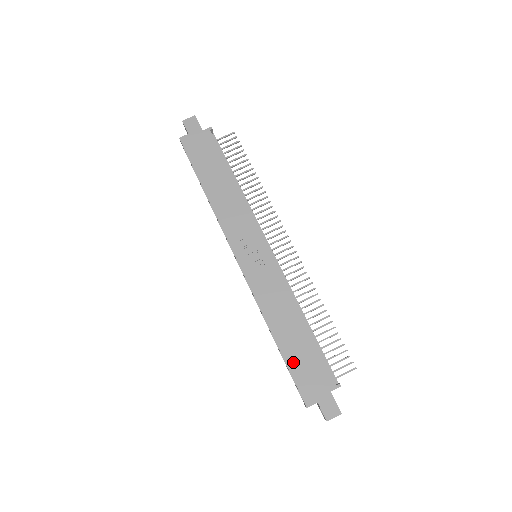
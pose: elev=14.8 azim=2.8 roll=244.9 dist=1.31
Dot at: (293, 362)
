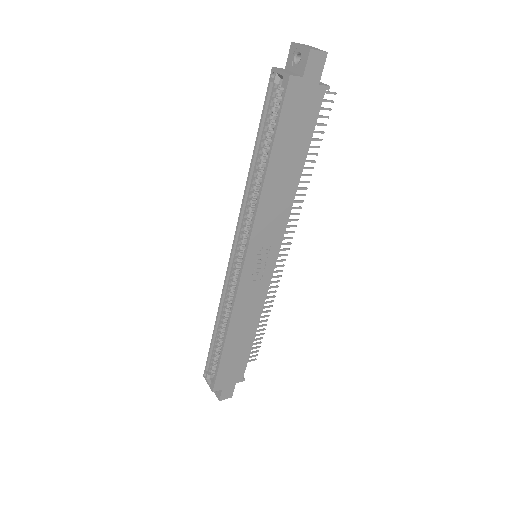
Dot at: (226, 361)
